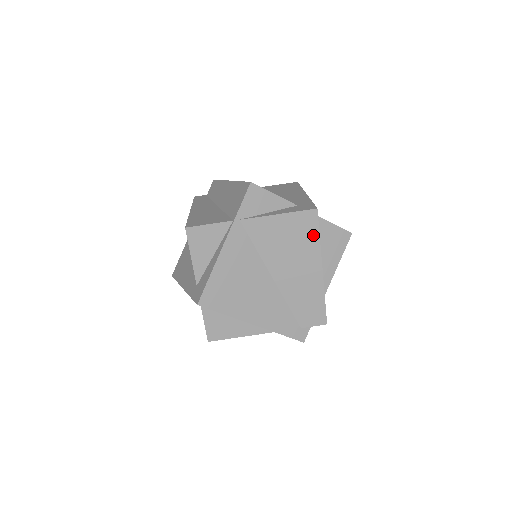
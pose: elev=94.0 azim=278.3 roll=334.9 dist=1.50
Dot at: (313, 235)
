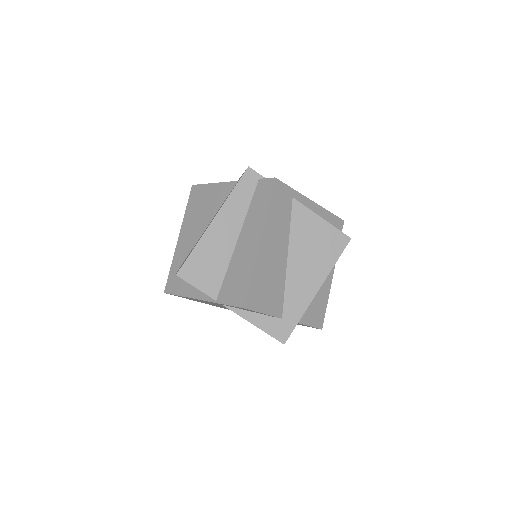
Dot at: occluded
